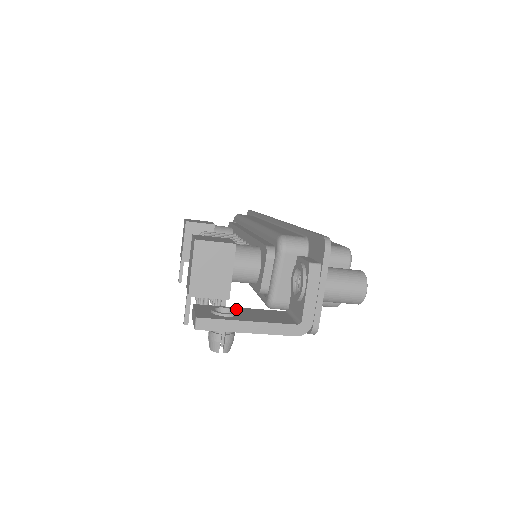
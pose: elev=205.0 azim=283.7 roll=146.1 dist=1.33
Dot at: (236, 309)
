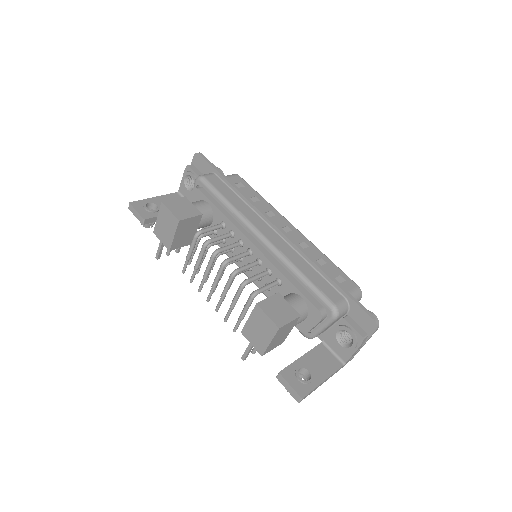
Dot at: (303, 362)
